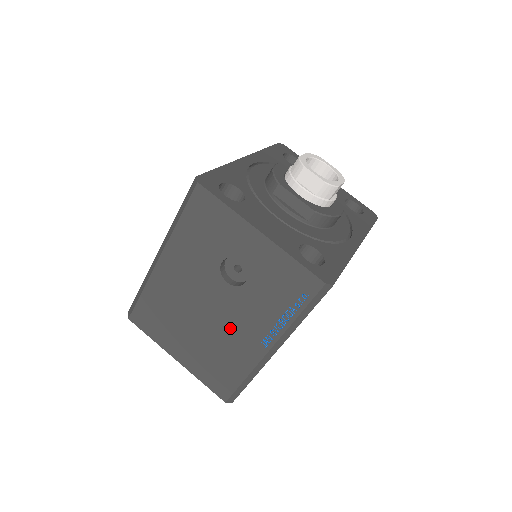
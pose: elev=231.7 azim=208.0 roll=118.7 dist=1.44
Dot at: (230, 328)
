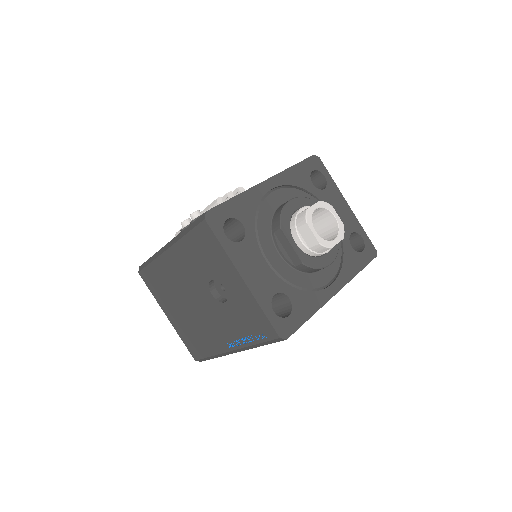
Dot at: (208, 322)
